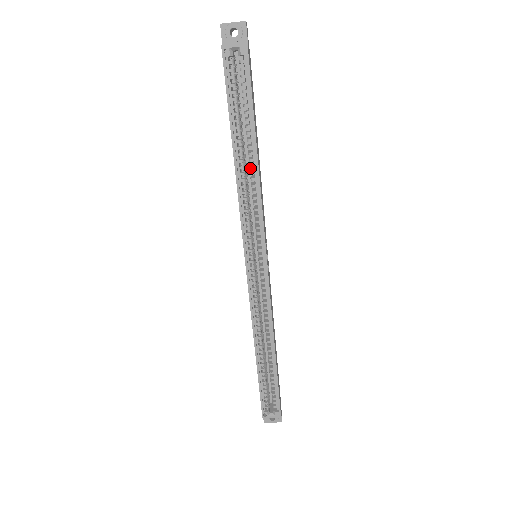
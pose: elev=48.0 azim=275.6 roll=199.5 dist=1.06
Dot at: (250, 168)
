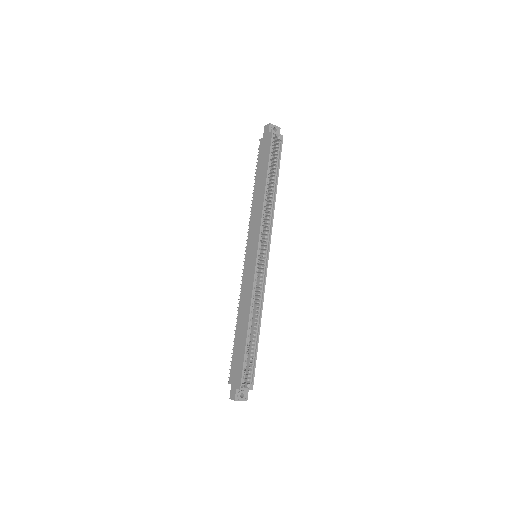
Dot at: occluded
